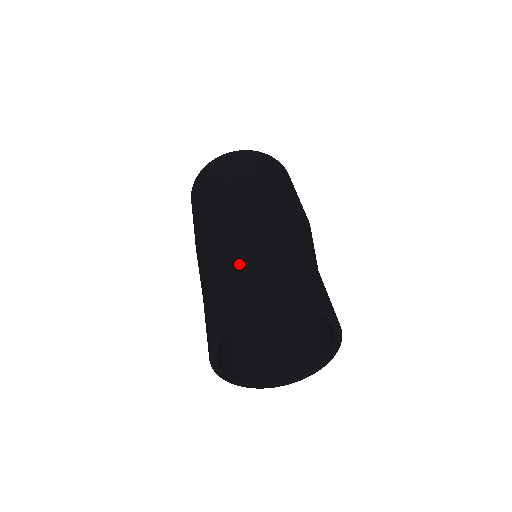
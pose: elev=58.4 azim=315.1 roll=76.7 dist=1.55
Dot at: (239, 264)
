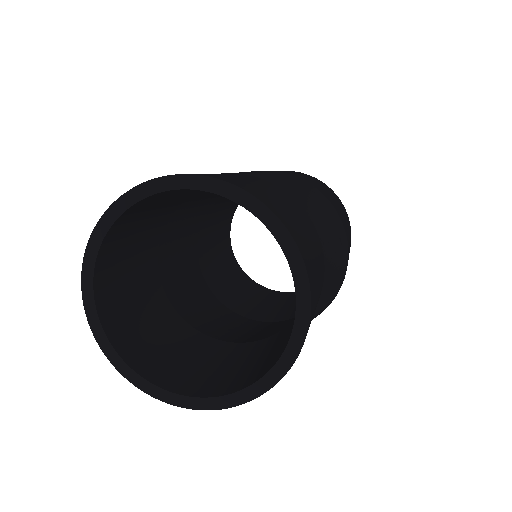
Dot at: occluded
